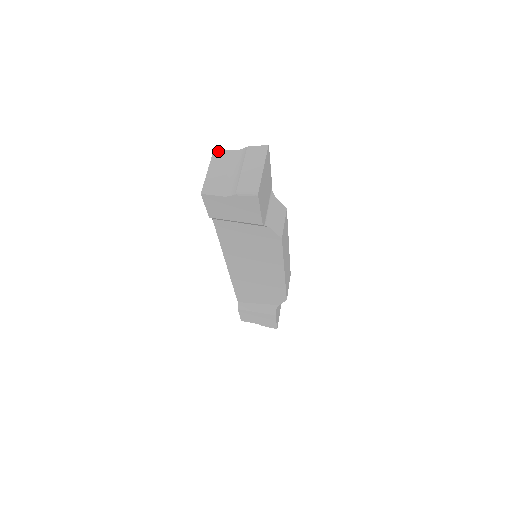
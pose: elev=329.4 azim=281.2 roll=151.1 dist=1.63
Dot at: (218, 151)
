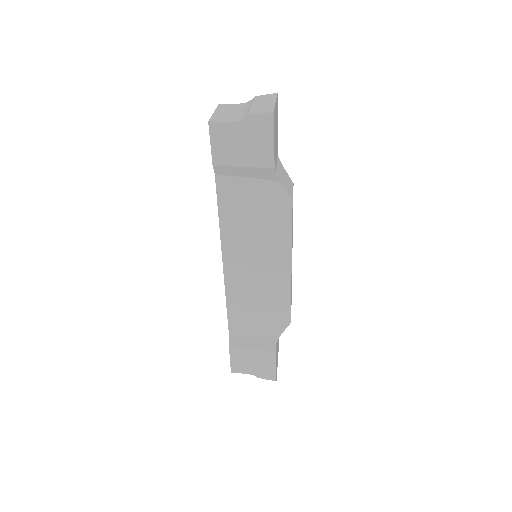
Dot at: (224, 104)
